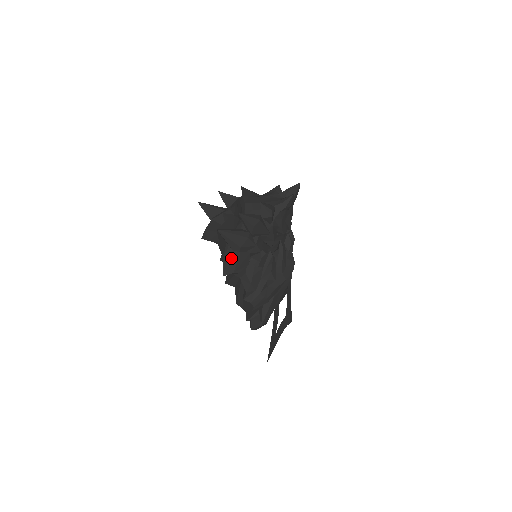
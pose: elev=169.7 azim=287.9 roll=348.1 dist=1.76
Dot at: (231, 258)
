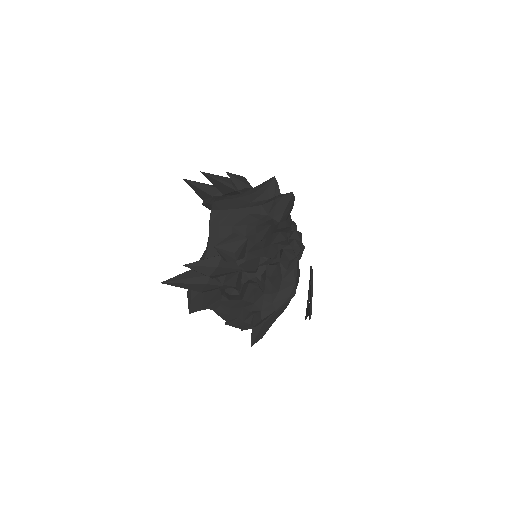
Dot at: (194, 298)
